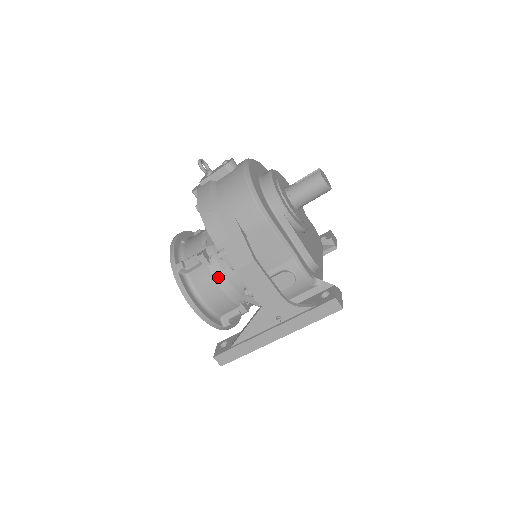
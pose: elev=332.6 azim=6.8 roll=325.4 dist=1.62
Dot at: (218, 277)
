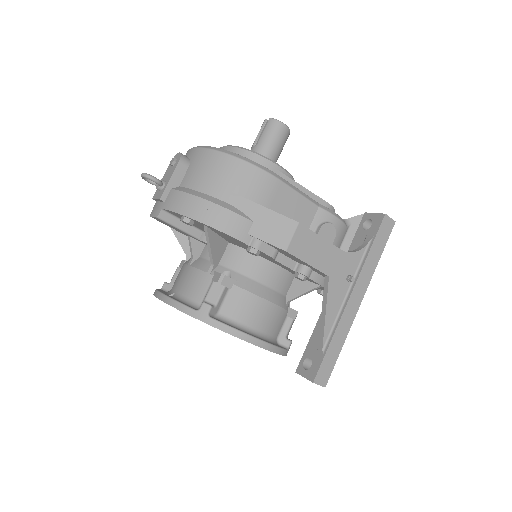
Dot at: (255, 289)
